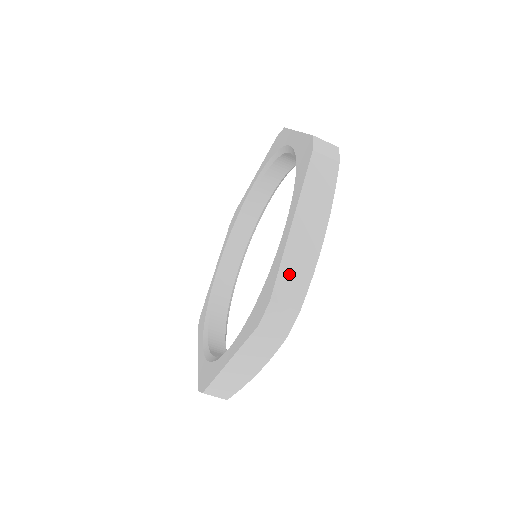
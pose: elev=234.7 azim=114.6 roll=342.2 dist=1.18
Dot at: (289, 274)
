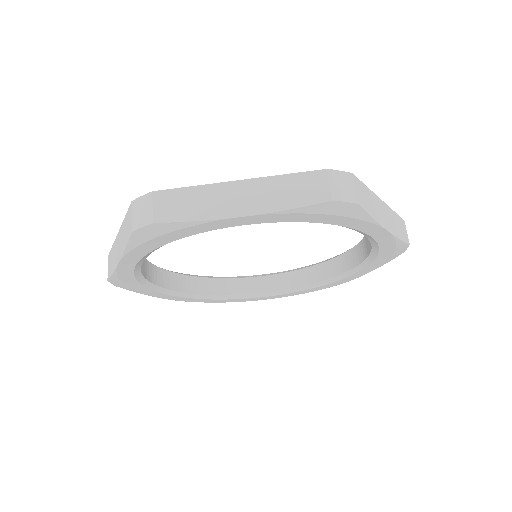
Dot at: (366, 194)
